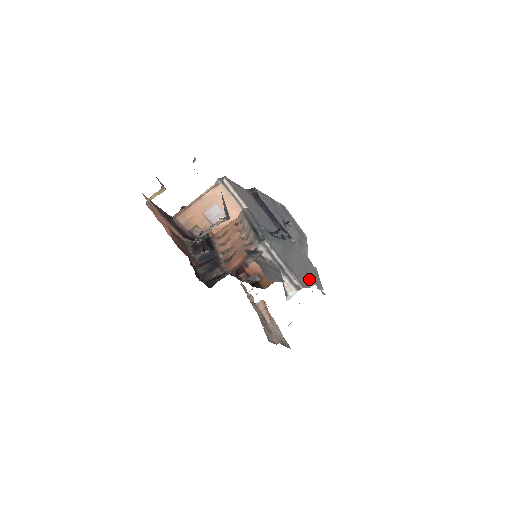
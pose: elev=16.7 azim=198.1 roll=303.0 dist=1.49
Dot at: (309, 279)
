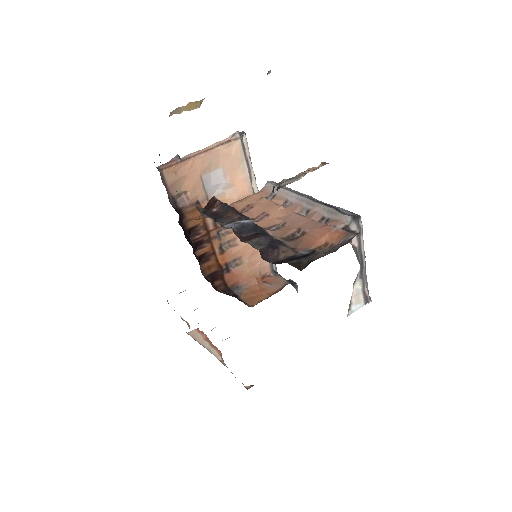
Dot at: occluded
